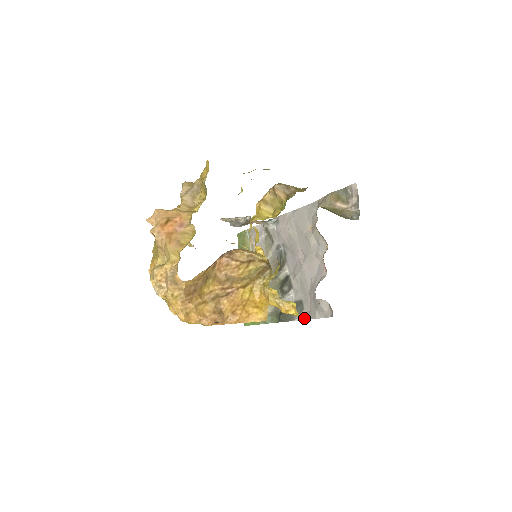
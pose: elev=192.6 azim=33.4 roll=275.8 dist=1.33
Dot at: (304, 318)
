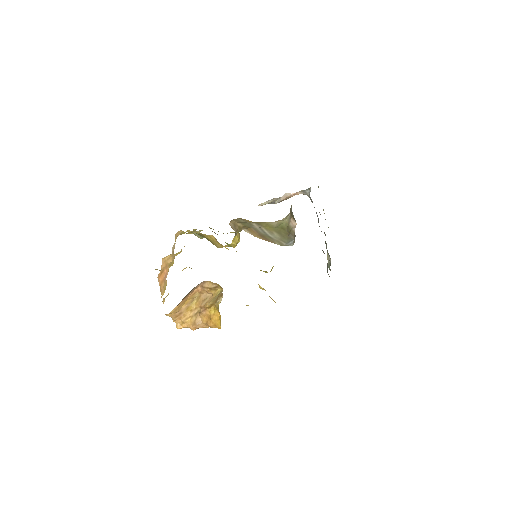
Dot at: occluded
